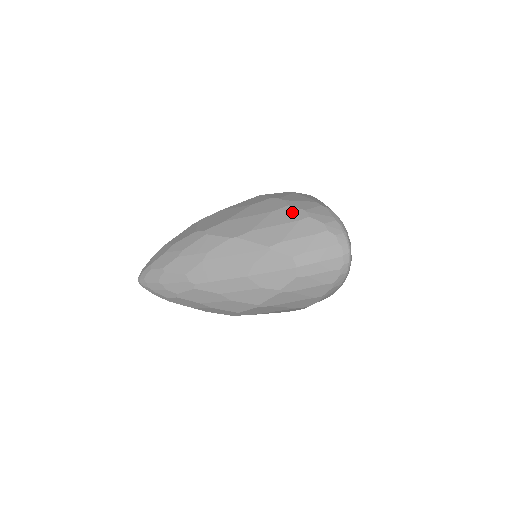
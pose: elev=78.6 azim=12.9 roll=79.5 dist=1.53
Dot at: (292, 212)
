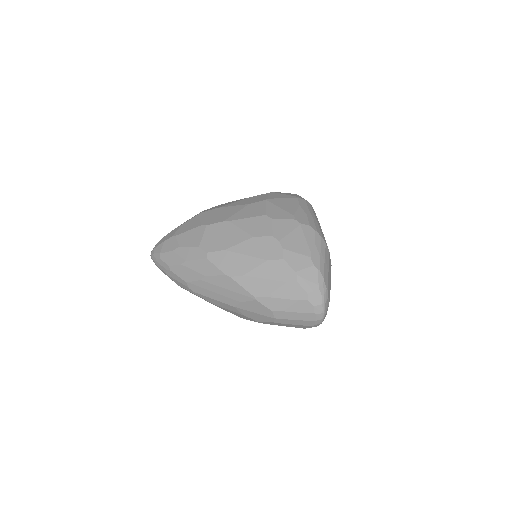
Dot at: (284, 269)
